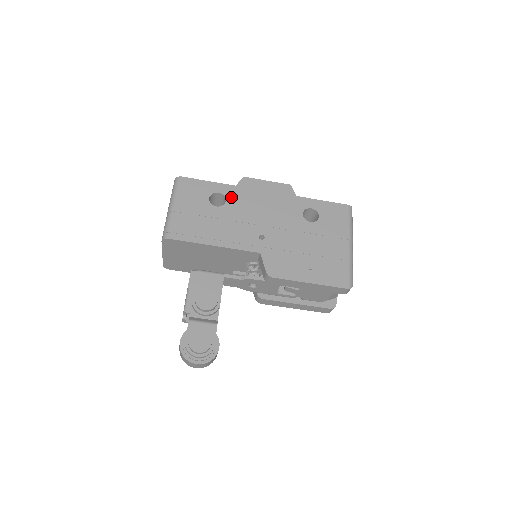
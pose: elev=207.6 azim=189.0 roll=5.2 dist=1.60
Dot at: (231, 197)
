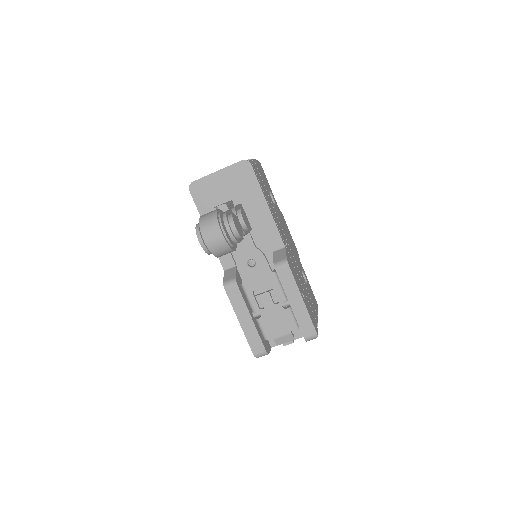
Dot at: (277, 208)
